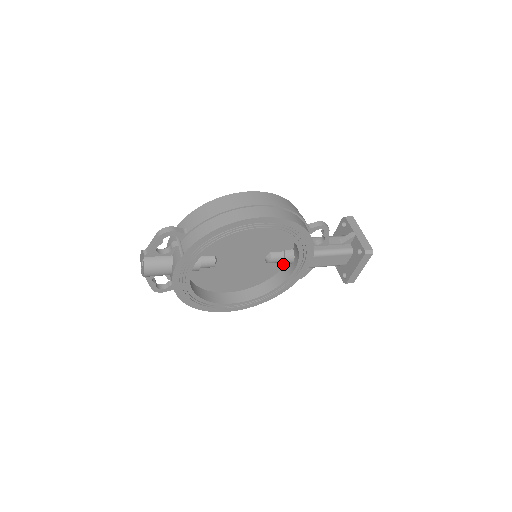
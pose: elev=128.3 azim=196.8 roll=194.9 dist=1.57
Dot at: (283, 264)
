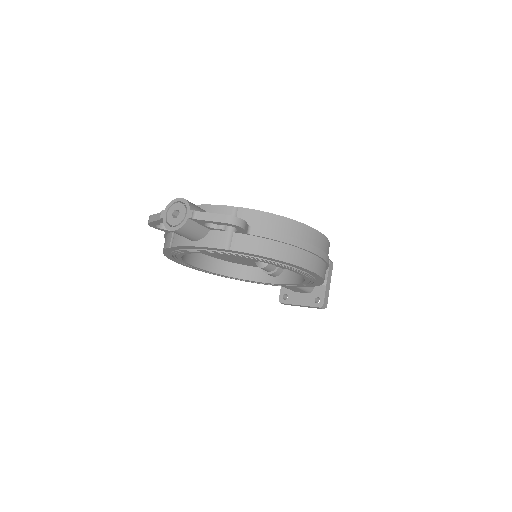
Dot at: occluded
